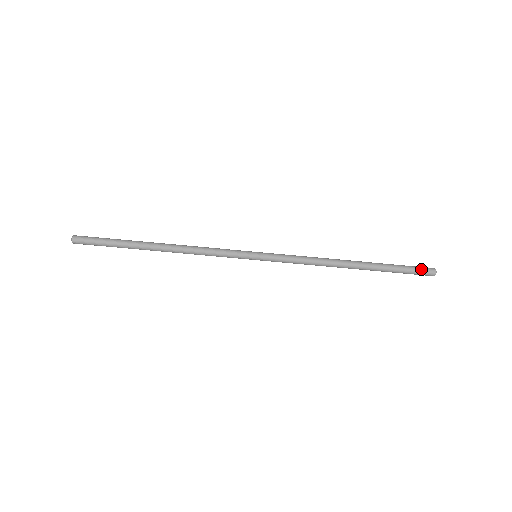
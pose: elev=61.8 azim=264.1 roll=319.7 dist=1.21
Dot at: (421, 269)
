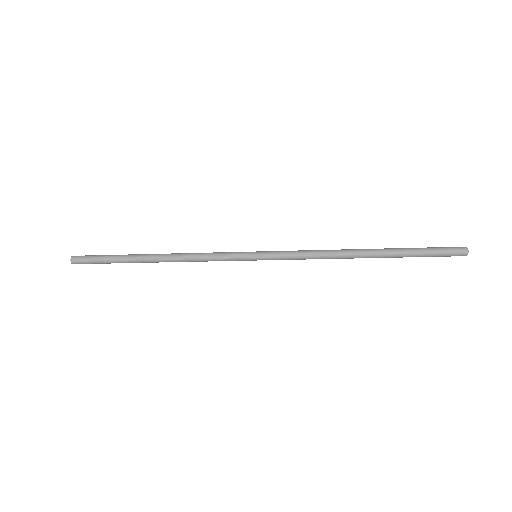
Dot at: (449, 252)
